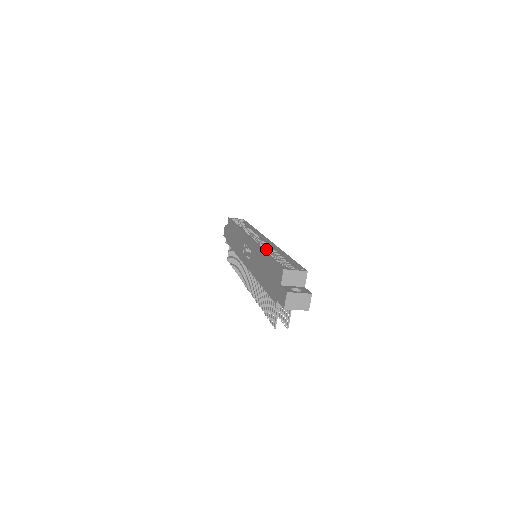
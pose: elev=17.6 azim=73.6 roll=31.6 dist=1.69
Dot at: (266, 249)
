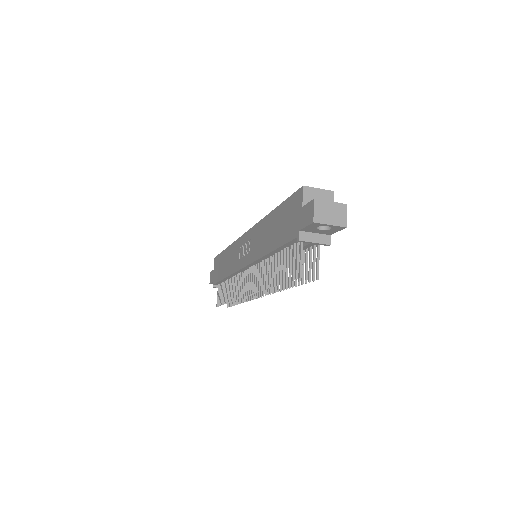
Dot at: occluded
